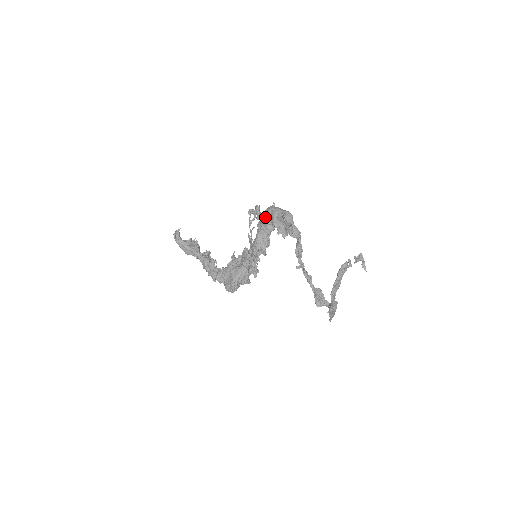
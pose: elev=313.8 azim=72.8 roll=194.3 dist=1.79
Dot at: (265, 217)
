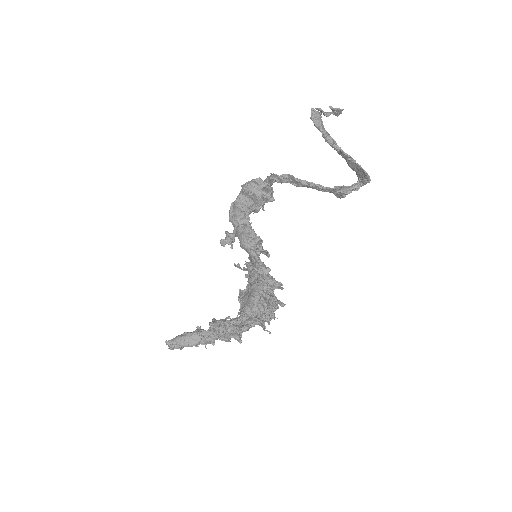
Dot at: (232, 217)
